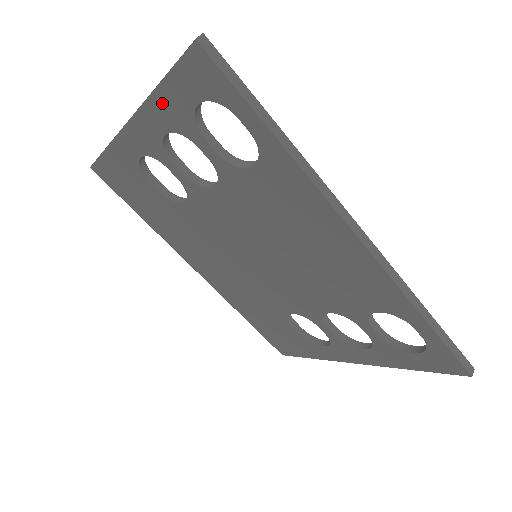
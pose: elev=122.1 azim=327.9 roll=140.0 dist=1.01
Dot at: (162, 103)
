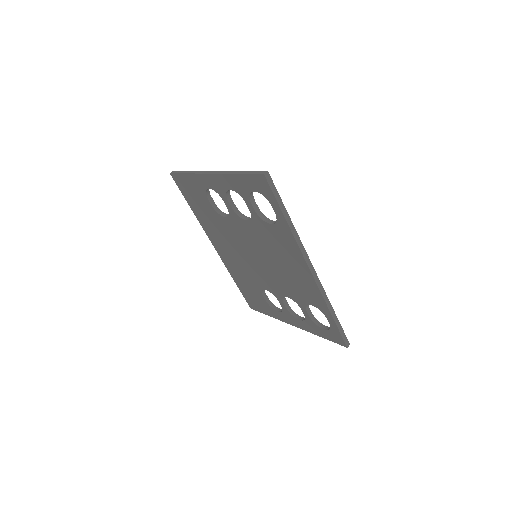
Dot at: (235, 180)
